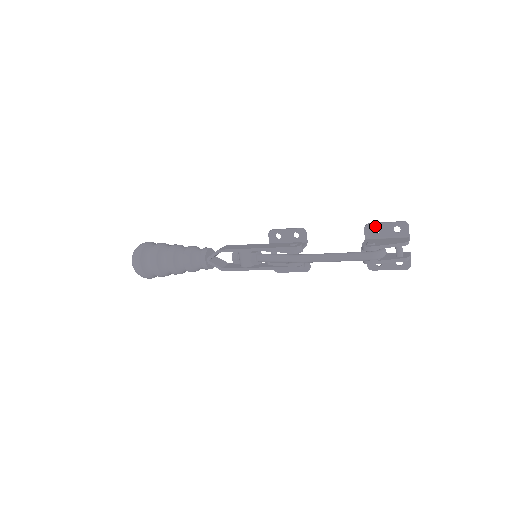
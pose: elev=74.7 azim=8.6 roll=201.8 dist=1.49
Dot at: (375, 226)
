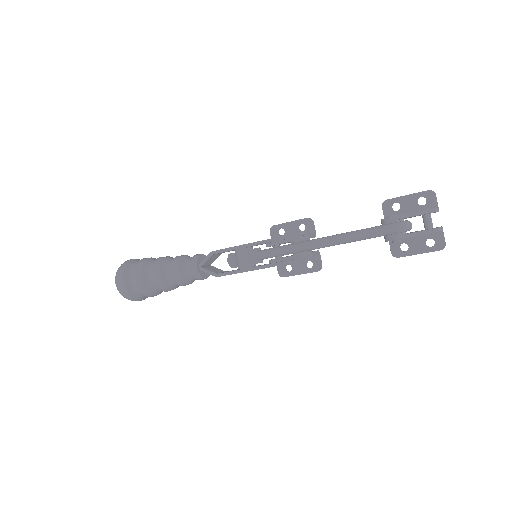
Dot at: (395, 201)
